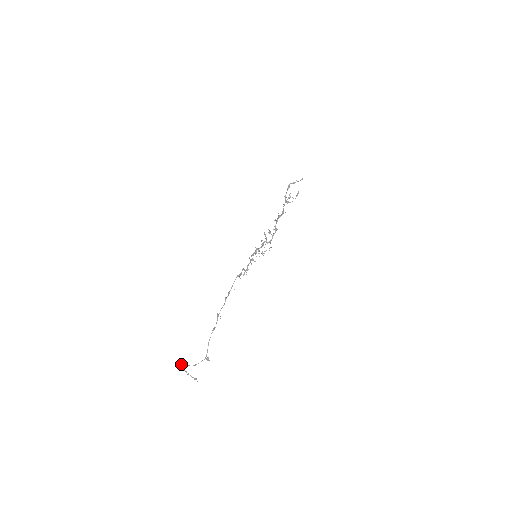
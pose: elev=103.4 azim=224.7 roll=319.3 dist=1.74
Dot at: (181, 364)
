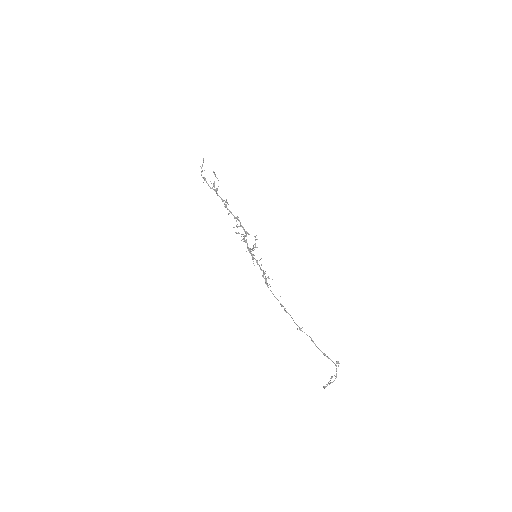
Dot at: occluded
